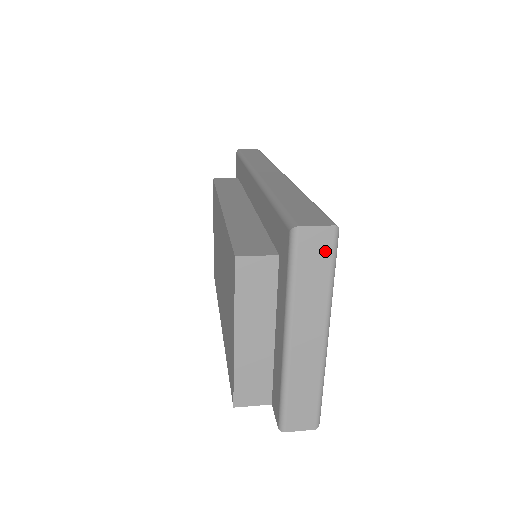
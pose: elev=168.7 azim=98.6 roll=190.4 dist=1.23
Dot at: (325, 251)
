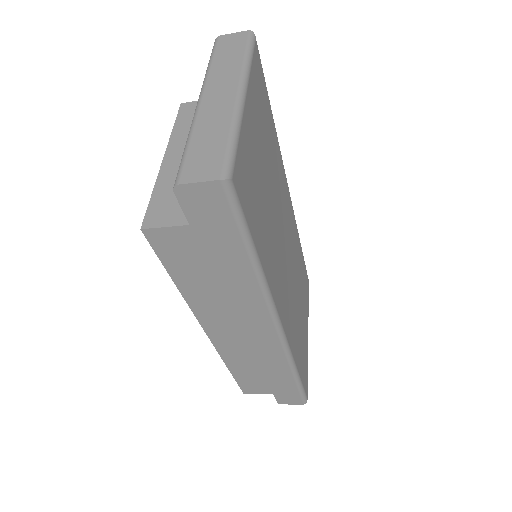
Dot at: (240, 43)
